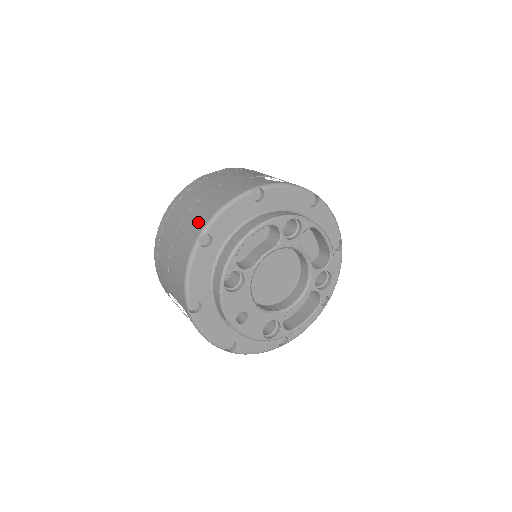
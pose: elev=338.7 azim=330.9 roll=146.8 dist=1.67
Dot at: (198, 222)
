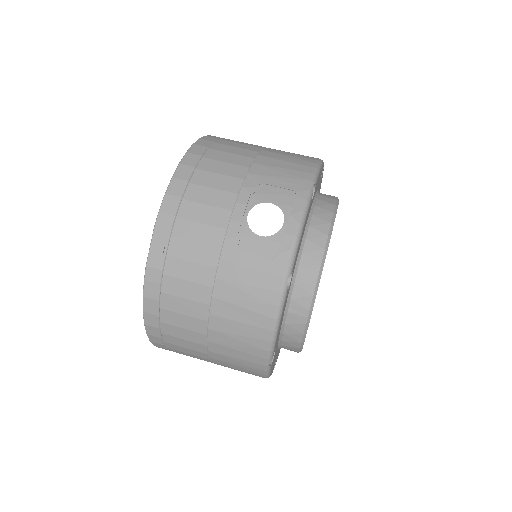
Dot at: (248, 352)
